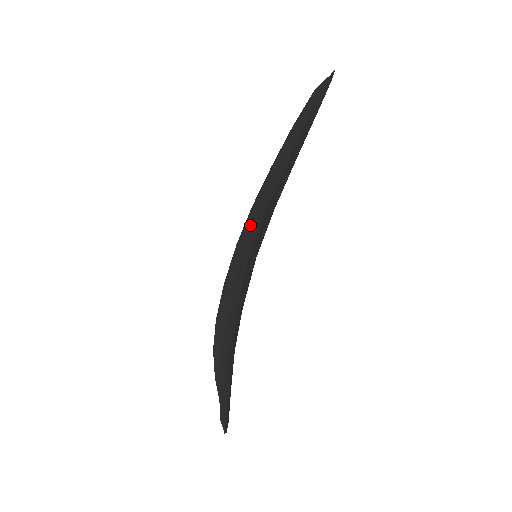
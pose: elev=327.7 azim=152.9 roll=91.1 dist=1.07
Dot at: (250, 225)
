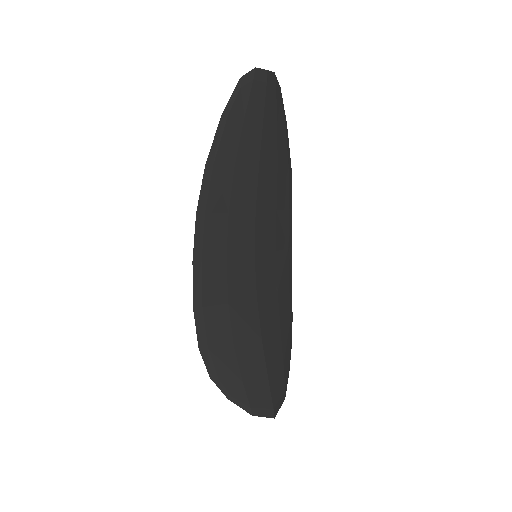
Dot at: (277, 228)
